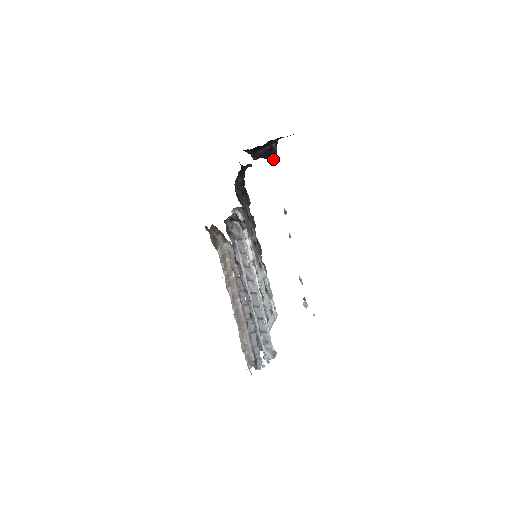
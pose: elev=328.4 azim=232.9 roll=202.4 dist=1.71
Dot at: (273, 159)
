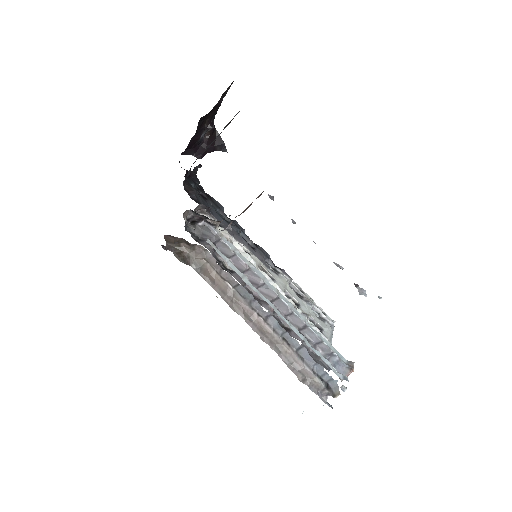
Dot at: (222, 148)
